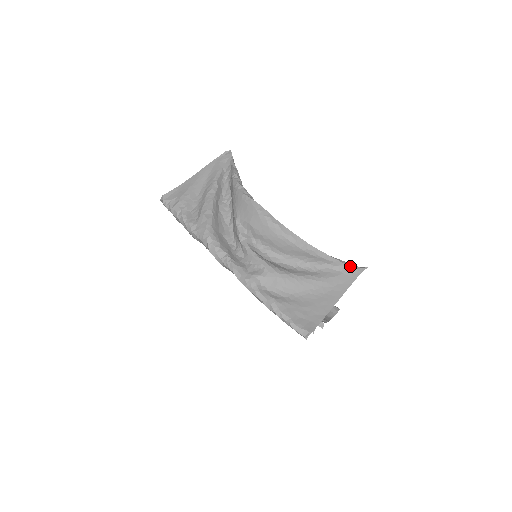
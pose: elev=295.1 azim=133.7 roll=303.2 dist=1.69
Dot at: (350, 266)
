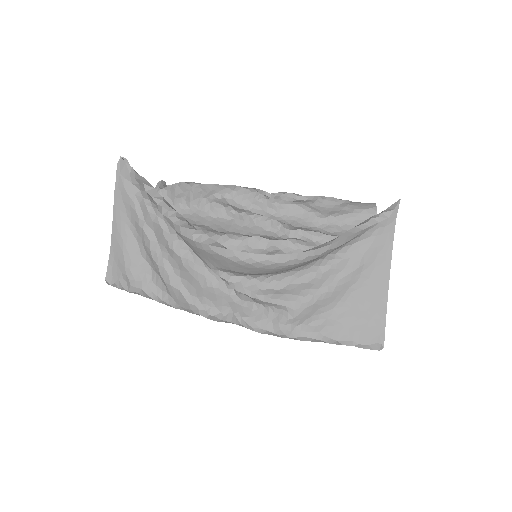
Dot at: (379, 221)
